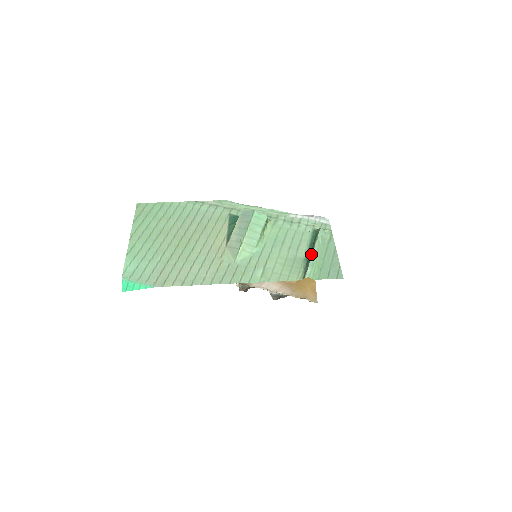
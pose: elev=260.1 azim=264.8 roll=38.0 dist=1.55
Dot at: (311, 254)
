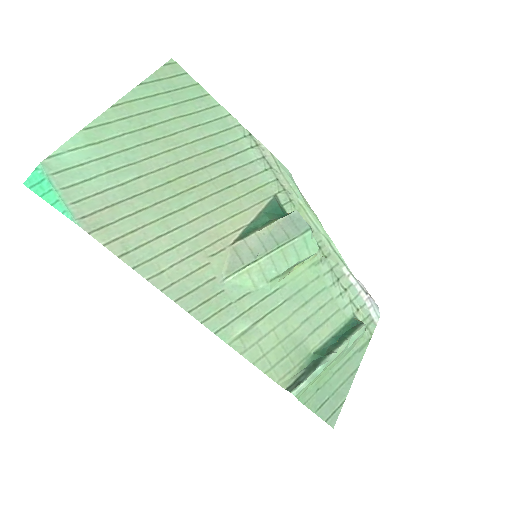
Dot at: (325, 357)
